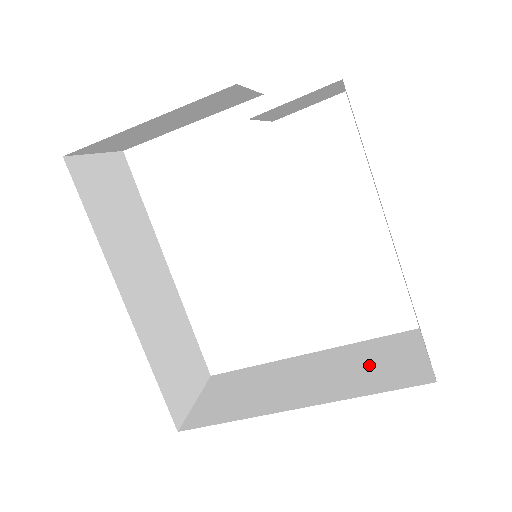
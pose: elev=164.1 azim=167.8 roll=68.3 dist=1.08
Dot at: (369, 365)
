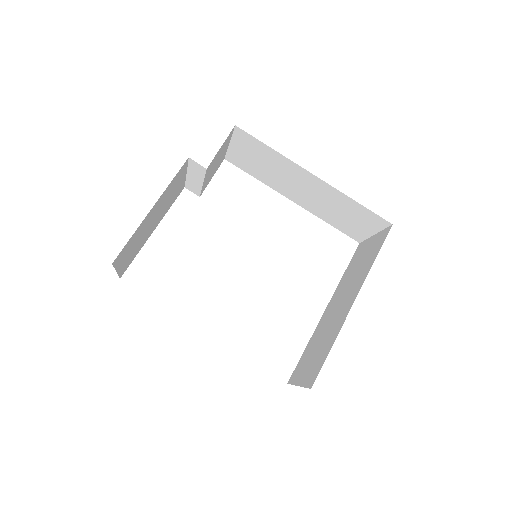
Dot at: (360, 265)
